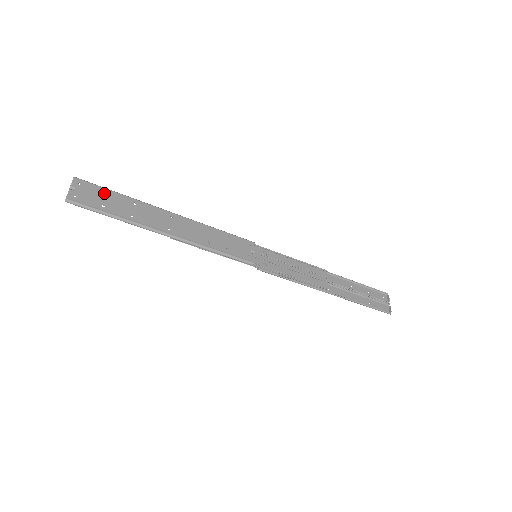
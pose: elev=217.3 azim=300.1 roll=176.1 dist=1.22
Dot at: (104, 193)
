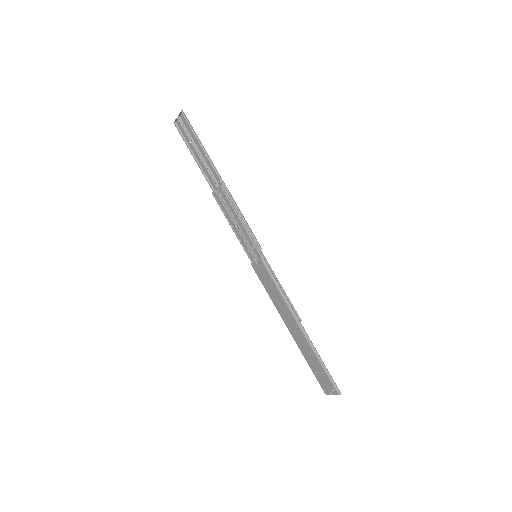
Dot at: occluded
